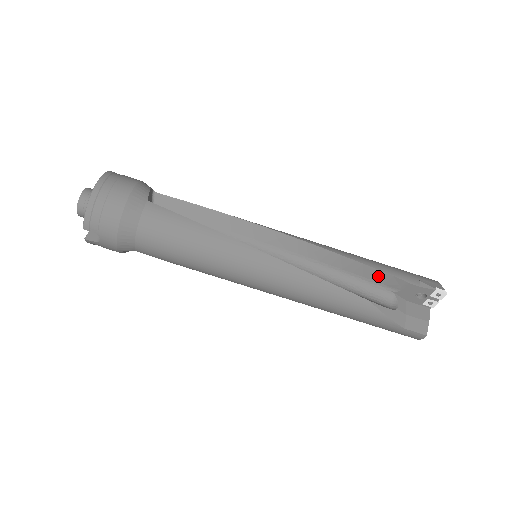
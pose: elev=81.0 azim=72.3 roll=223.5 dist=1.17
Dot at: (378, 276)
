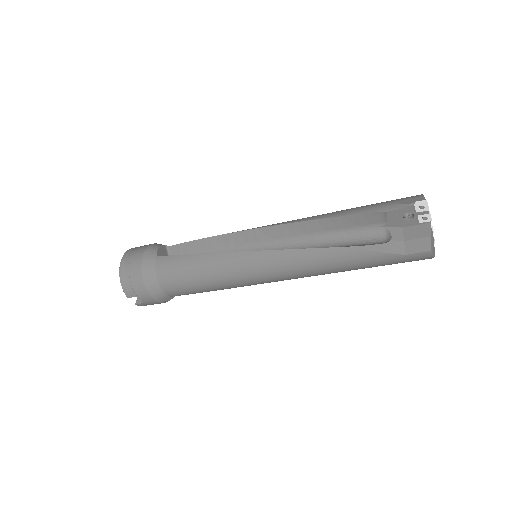
Dot at: (357, 220)
